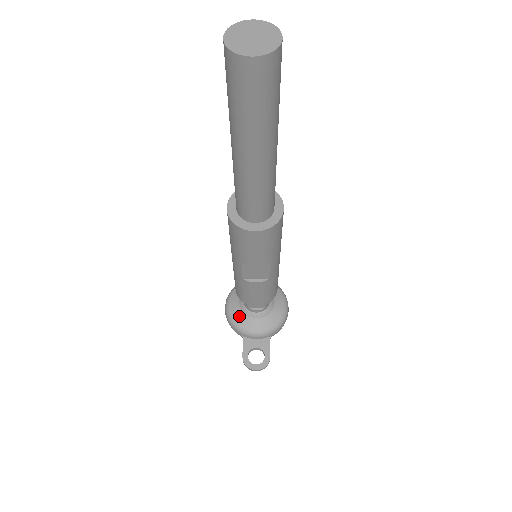
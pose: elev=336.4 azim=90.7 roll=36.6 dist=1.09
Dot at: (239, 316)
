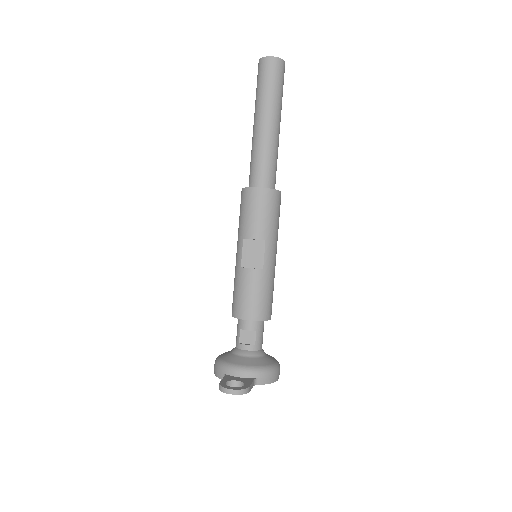
Dot at: (228, 356)
